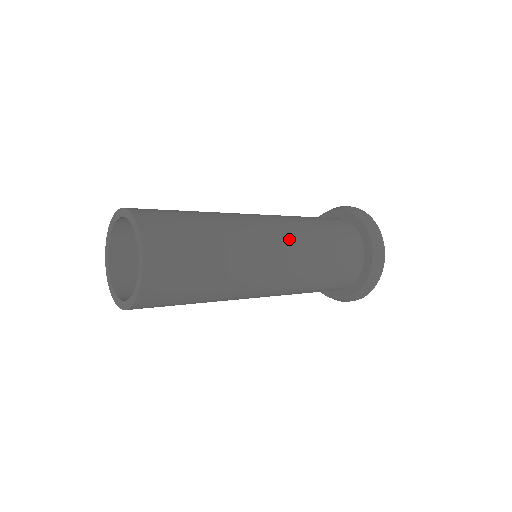
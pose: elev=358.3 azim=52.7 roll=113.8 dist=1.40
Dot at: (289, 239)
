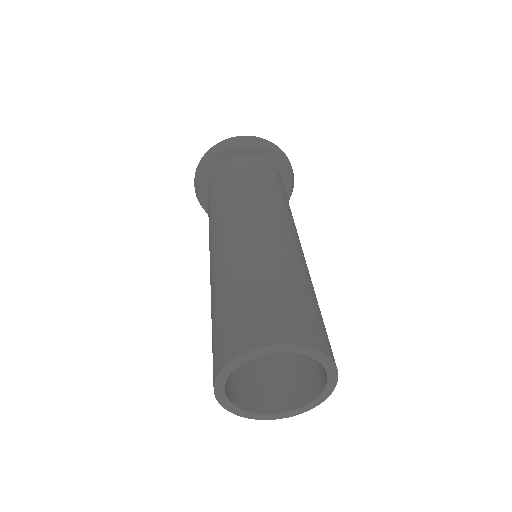
Dot at: (266, 211)
